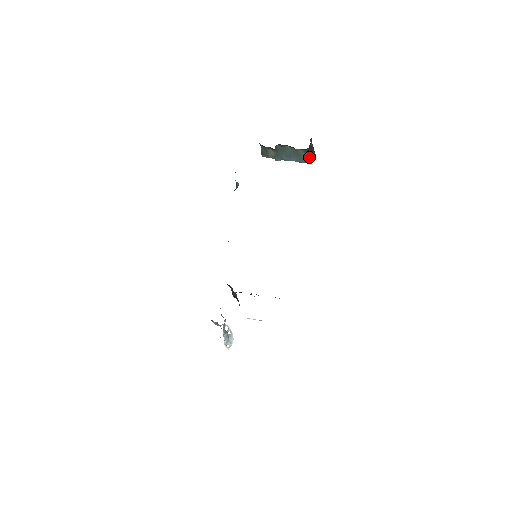
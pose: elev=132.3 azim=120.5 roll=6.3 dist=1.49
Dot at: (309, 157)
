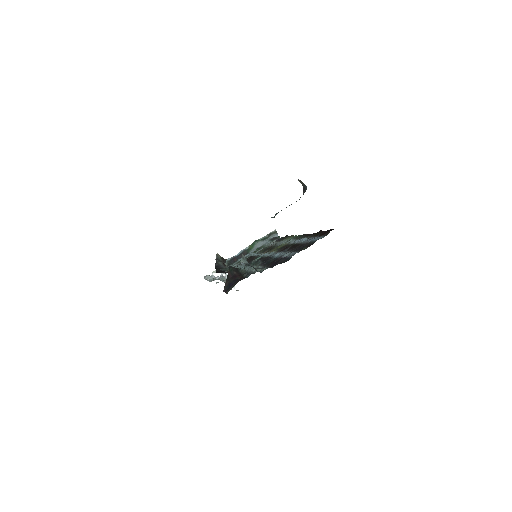
Dot at: occluded
